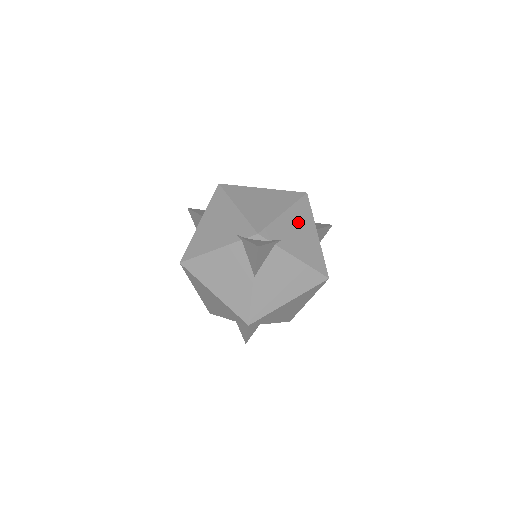
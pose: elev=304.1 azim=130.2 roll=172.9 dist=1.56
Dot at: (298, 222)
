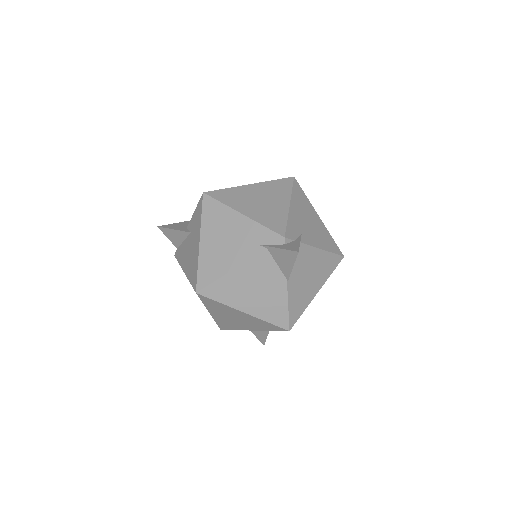
Dot at: (302, 210)
